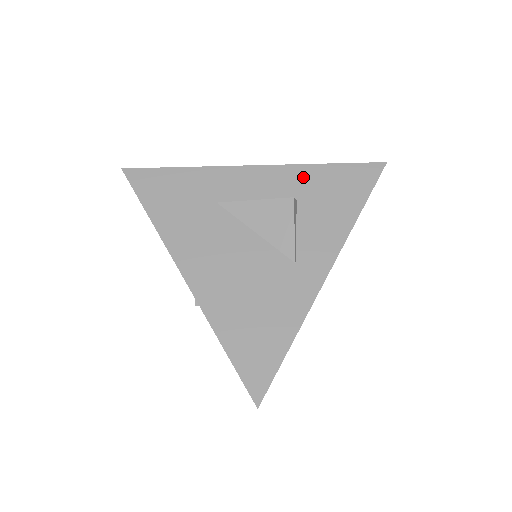
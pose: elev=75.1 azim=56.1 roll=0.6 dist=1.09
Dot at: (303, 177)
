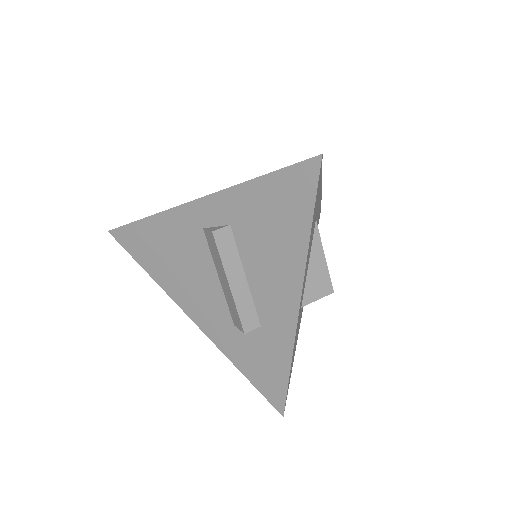
Dot at: occluded
